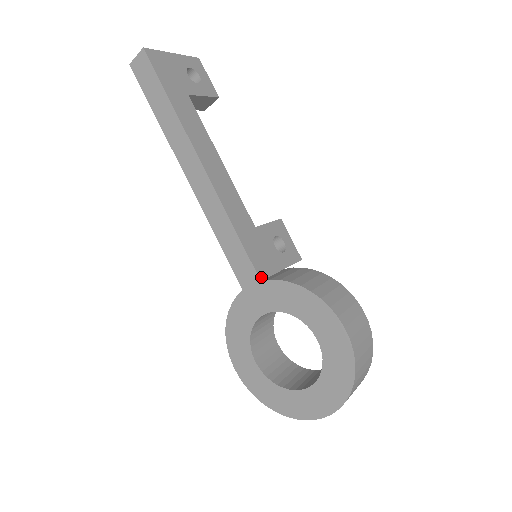
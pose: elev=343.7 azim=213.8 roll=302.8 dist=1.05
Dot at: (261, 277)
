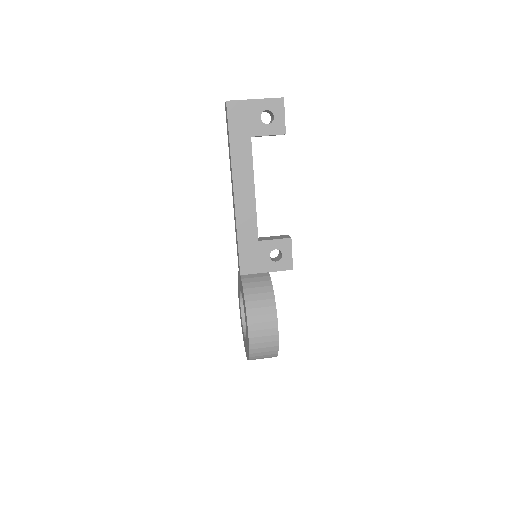
Dot at: (242, 273)
